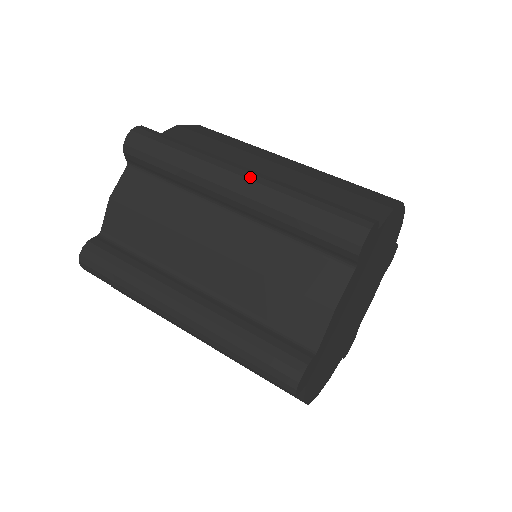
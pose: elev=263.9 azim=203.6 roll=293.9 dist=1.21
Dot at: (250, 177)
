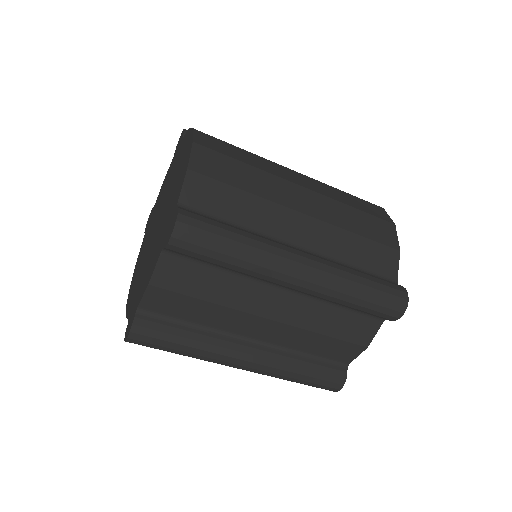
Dot at: (314, 273)
